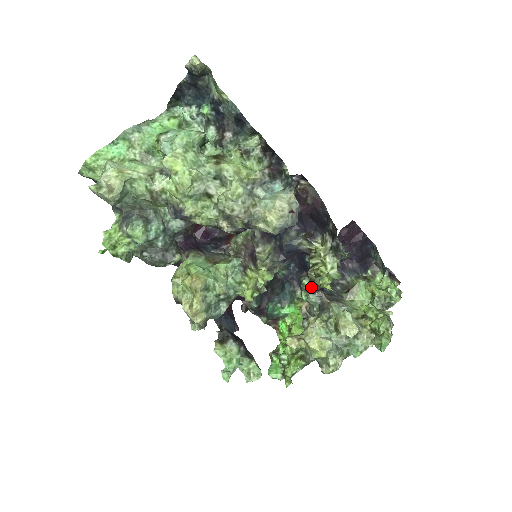
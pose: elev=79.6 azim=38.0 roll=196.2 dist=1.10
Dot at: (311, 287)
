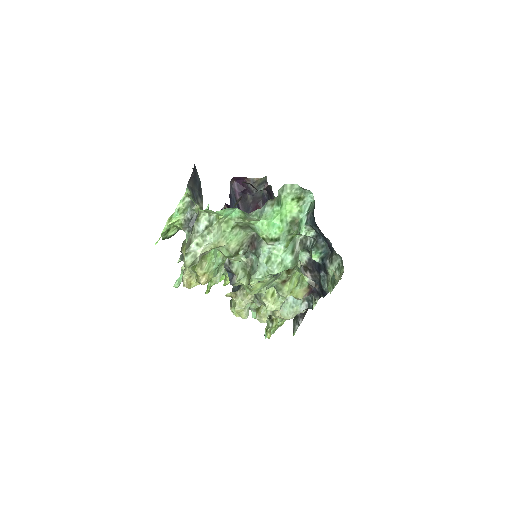
Dot at: occluded
